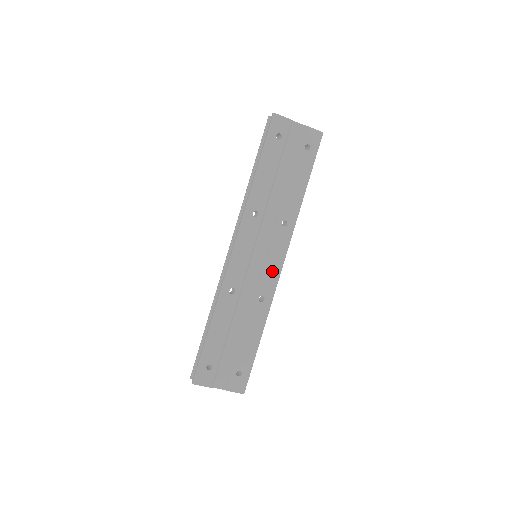
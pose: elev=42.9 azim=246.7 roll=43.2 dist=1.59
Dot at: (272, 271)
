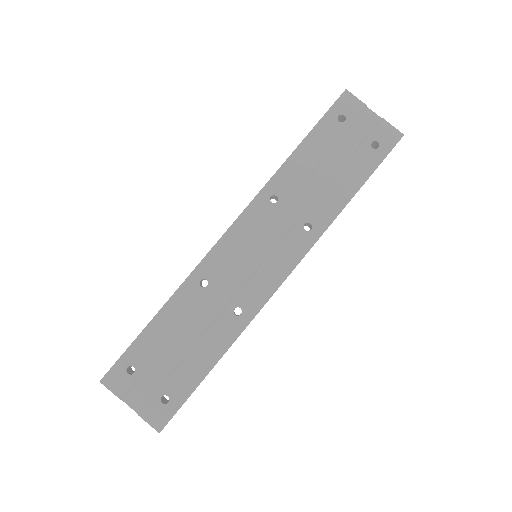
Dot at: (267, 281)
